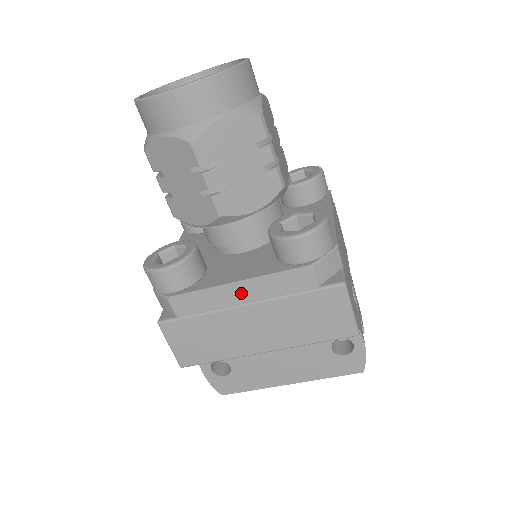
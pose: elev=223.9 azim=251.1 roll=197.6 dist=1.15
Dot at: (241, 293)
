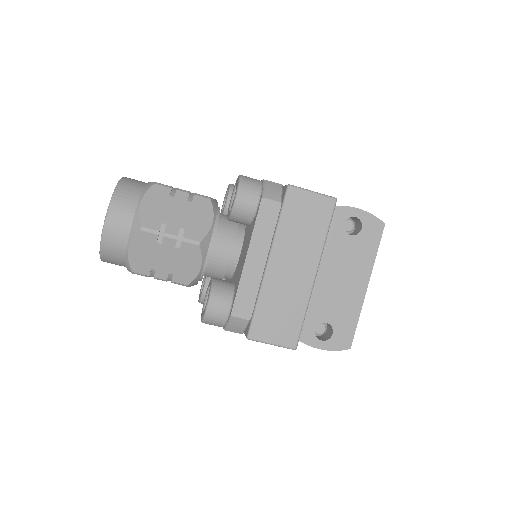
Dot at: (257, 260)
